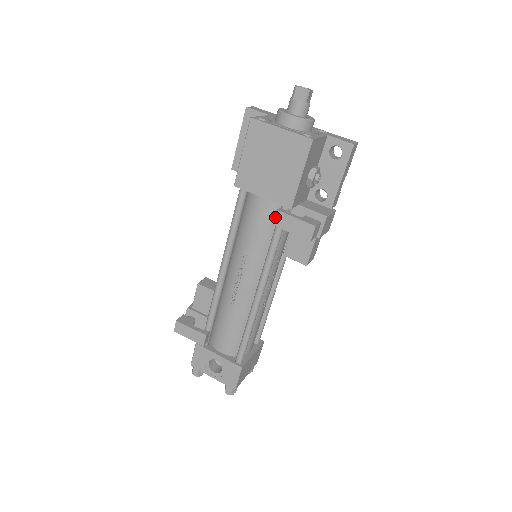
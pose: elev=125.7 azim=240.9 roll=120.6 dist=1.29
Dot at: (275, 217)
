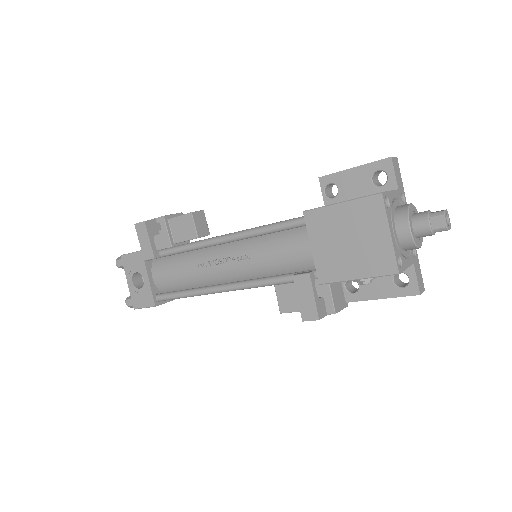
Dot at: (302, 274)
